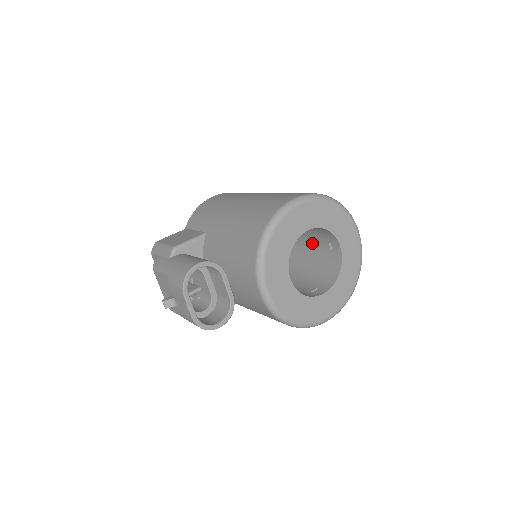
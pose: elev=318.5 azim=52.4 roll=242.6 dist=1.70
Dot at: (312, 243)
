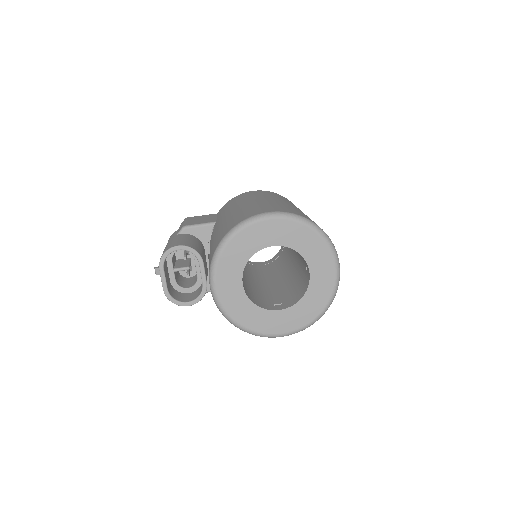
Dot at: (301, 260)
